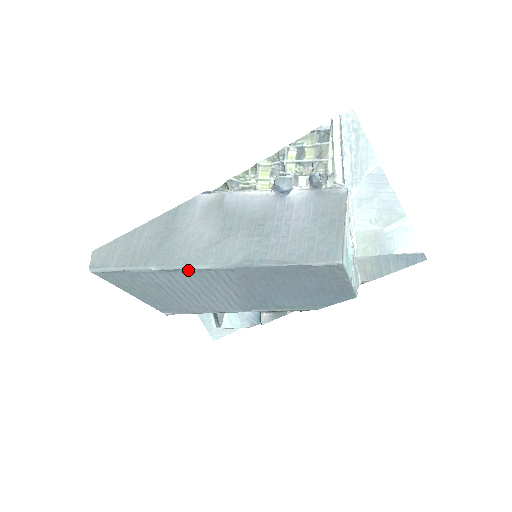
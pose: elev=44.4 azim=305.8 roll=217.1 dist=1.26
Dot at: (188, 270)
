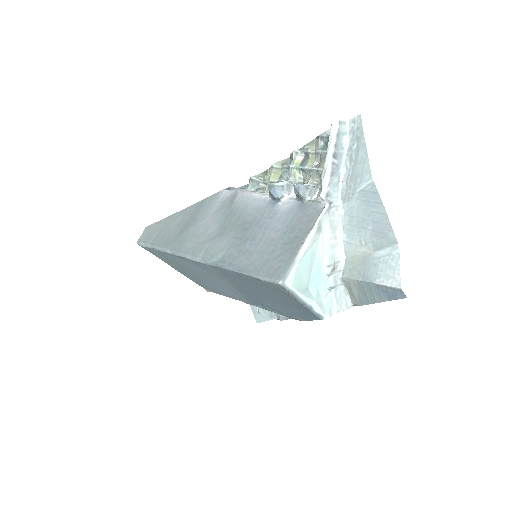
Dot at: (187, 259)
